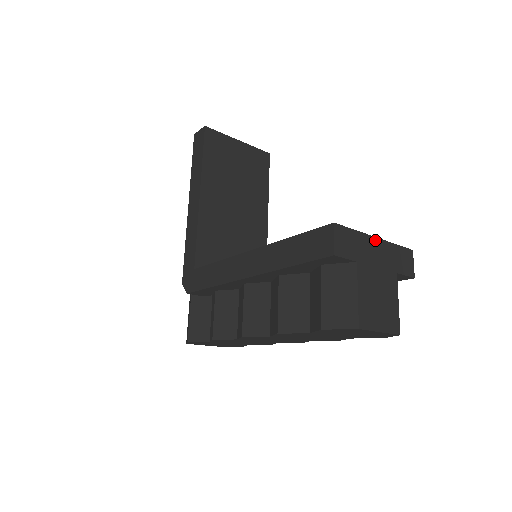
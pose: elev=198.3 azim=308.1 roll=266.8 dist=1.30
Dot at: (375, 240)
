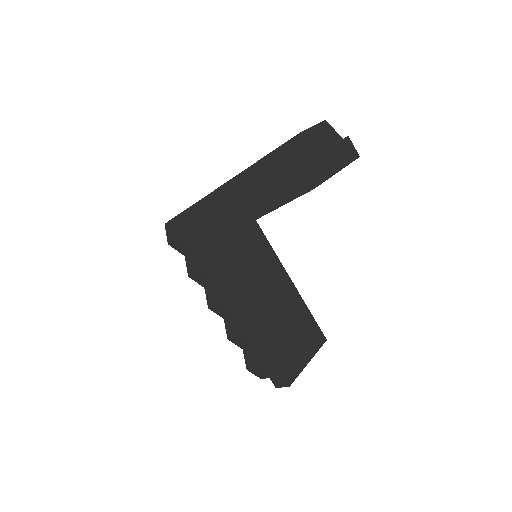
Dot at: (307, 363)
